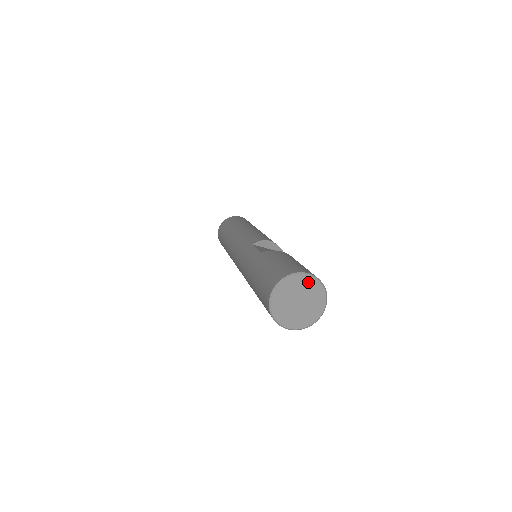
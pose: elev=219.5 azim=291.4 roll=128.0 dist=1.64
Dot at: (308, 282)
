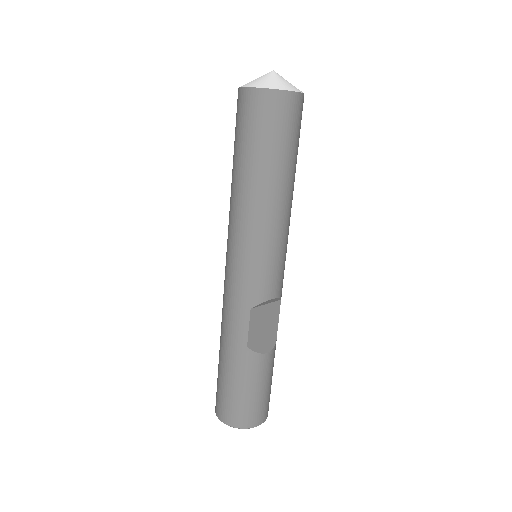
Dot at: occluded
